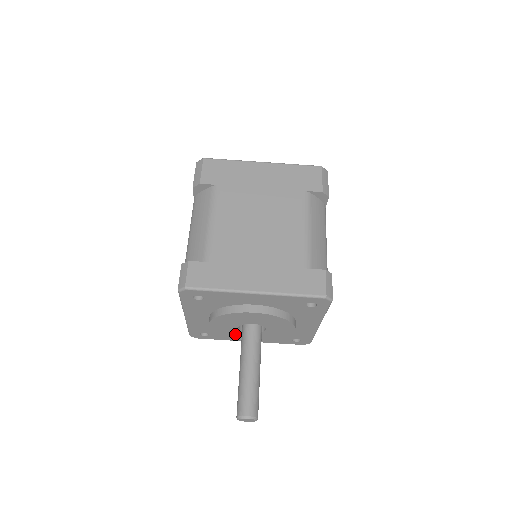
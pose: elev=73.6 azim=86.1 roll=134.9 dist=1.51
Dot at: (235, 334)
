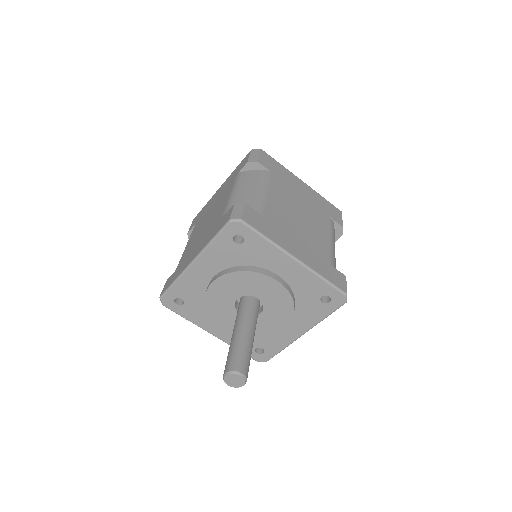
Dot at: (222, 308)
